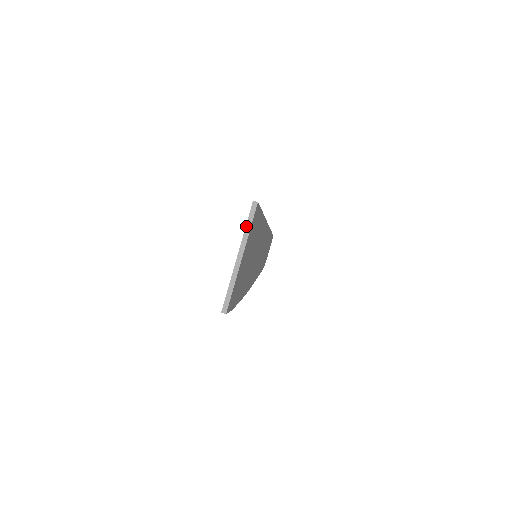
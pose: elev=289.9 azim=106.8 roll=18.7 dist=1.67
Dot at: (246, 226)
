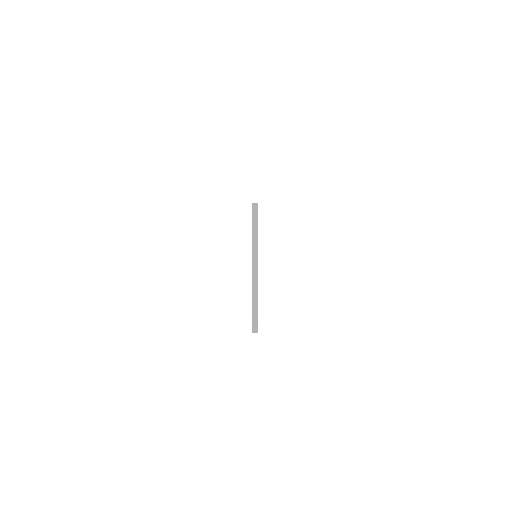
Dot at: (252, 232)
